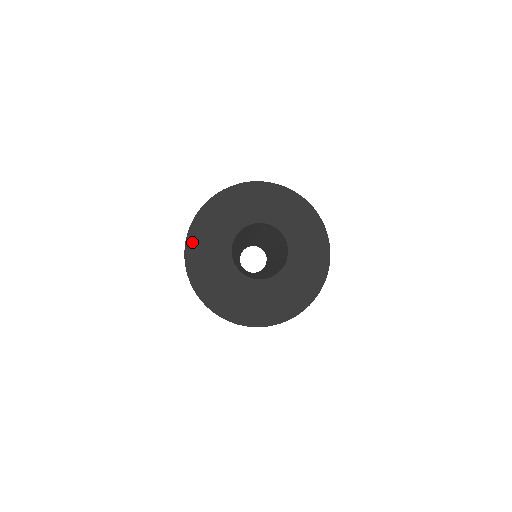
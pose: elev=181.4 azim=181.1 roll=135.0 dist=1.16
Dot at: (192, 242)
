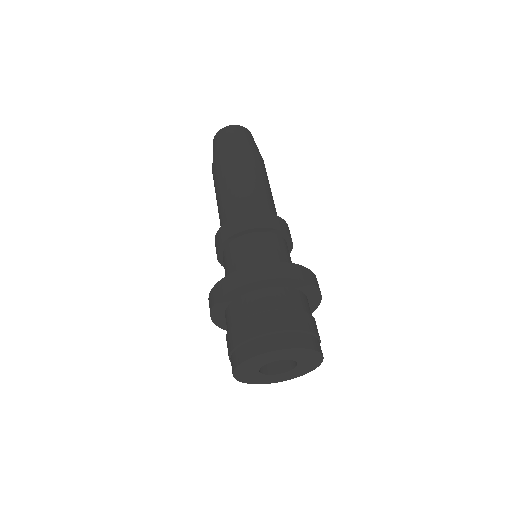
Dot at: (219, 305)
